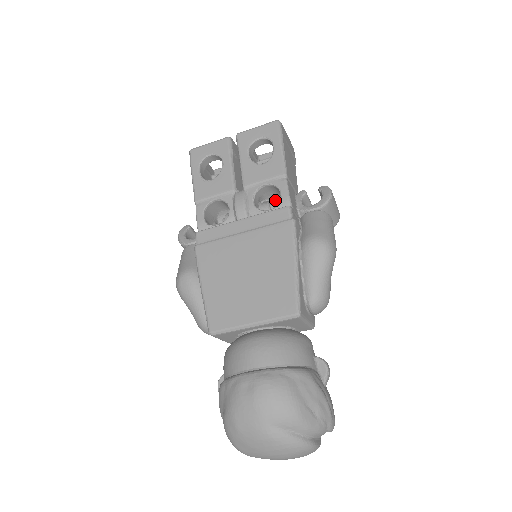
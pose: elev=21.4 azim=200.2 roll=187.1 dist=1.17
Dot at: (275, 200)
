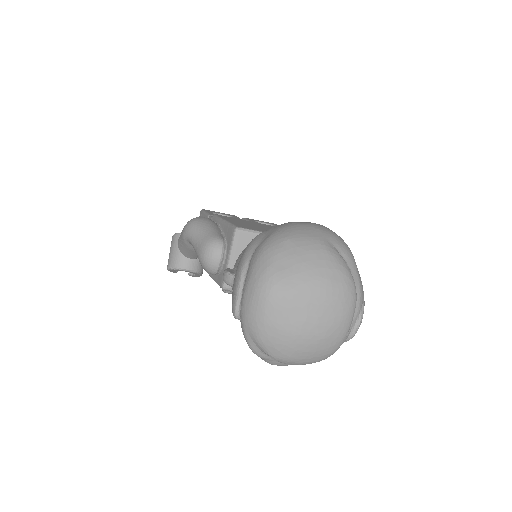
Dot at: occluded
